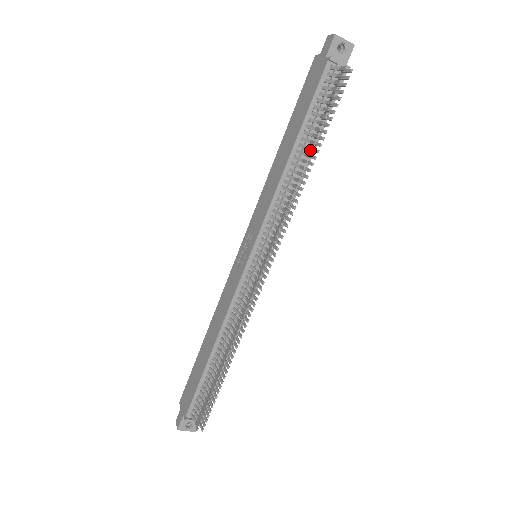
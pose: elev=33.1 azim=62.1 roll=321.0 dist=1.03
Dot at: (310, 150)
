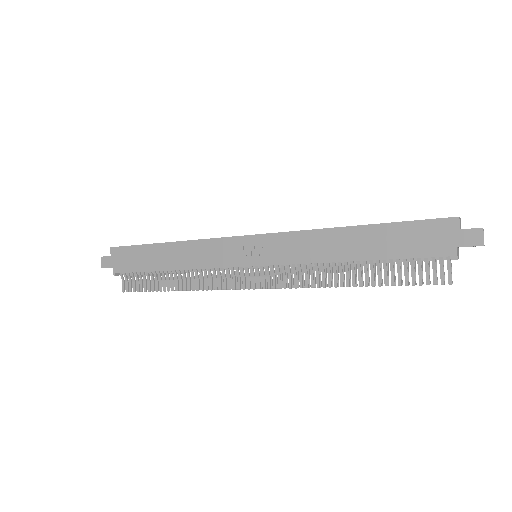
Dot at: (365, 284)
